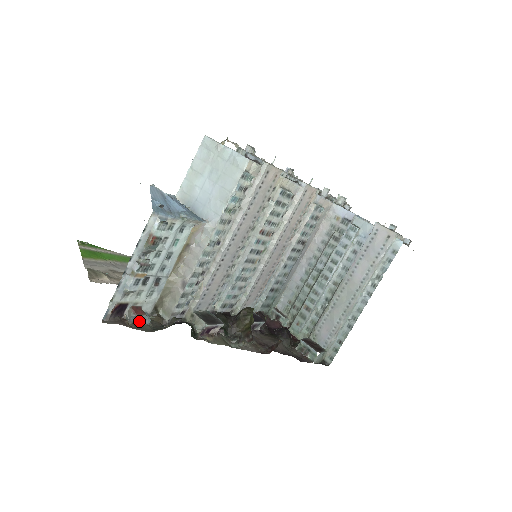
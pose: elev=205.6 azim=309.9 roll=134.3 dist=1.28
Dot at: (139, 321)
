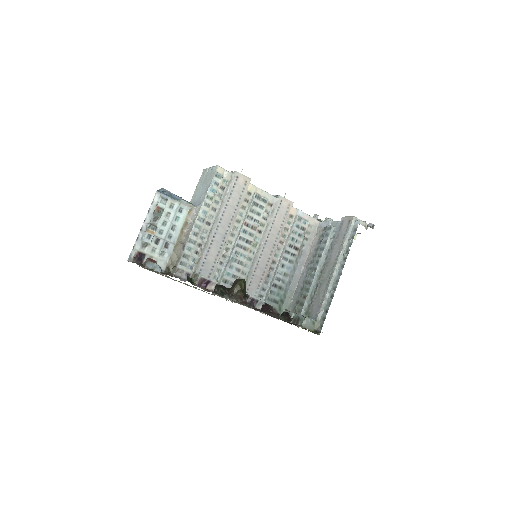
Dot at: (153, 269)
